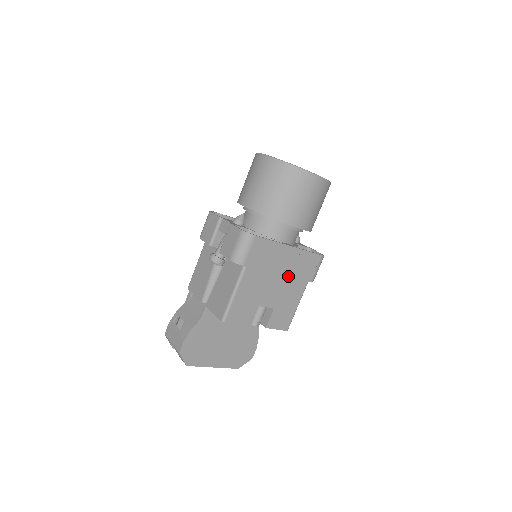
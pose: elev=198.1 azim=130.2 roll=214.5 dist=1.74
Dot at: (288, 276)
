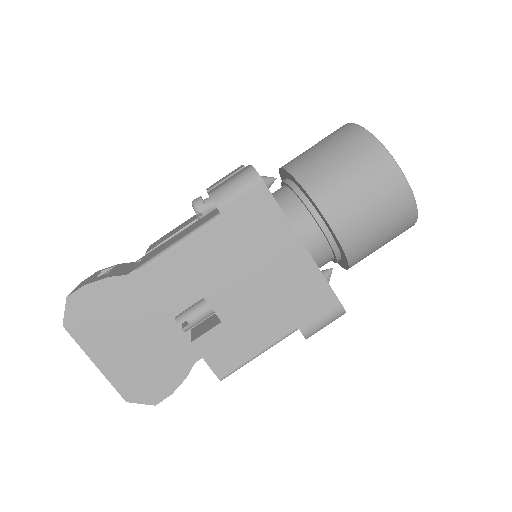
Dot at: (273, 289)
